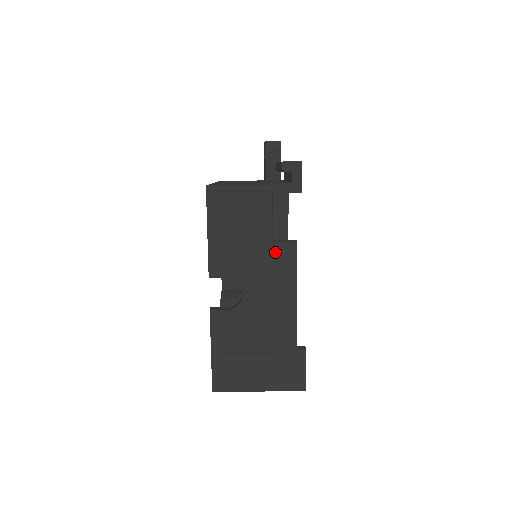
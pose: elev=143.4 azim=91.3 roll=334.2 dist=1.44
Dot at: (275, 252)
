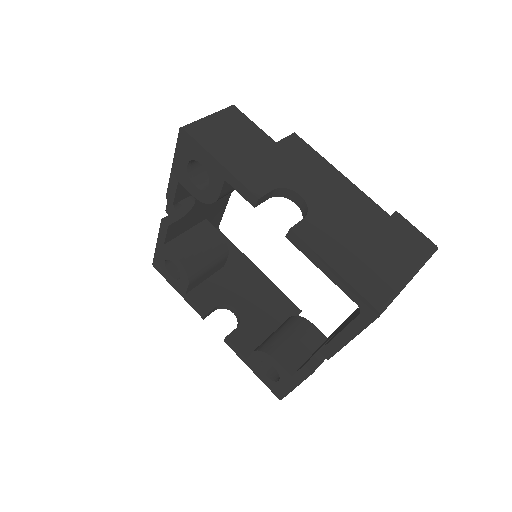
Dot at: (288, 148)
